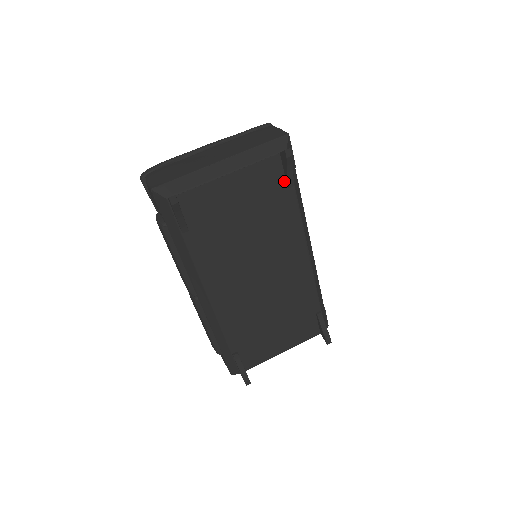
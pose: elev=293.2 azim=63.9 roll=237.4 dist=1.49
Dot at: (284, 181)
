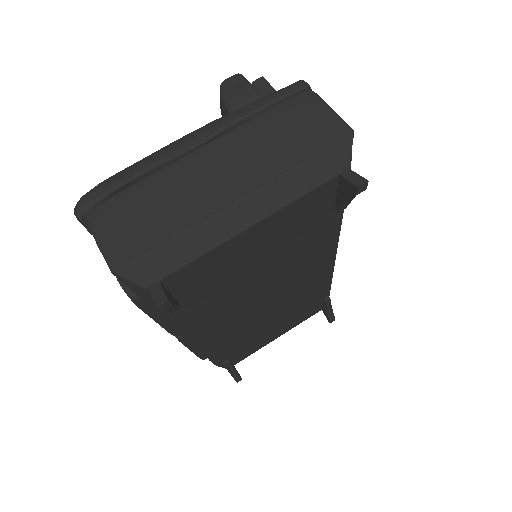
Dot at: (332, 204)
